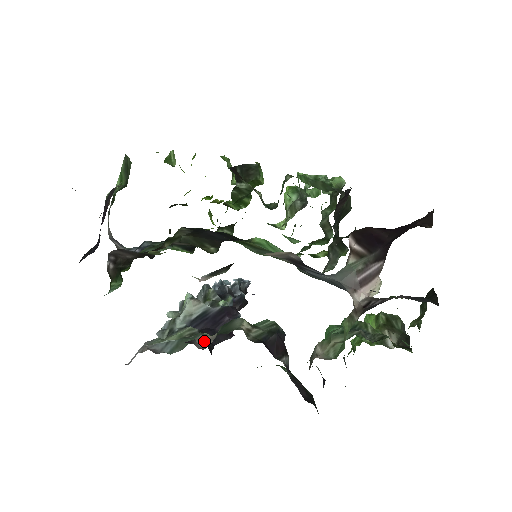
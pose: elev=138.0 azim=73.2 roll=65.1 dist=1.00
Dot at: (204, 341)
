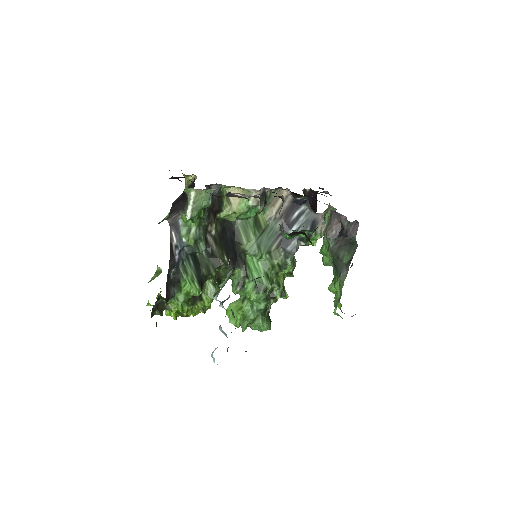
Dot at: occluded
